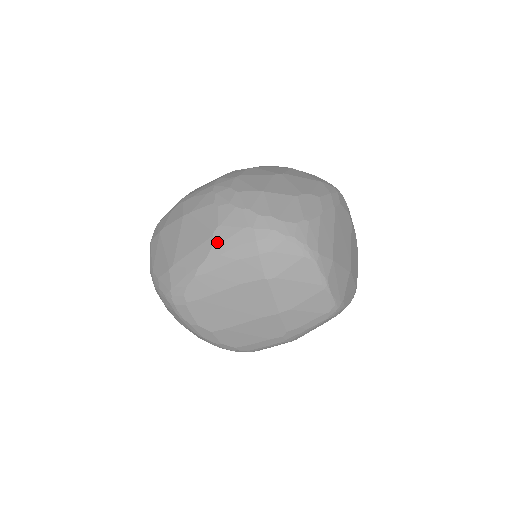
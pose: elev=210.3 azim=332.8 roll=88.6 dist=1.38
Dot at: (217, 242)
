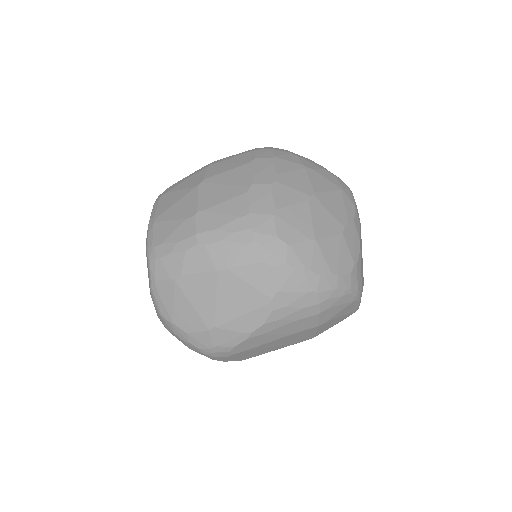
Dot at: (277, 309)
